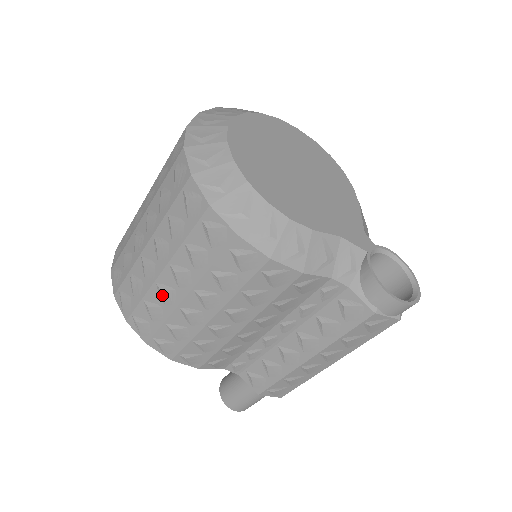
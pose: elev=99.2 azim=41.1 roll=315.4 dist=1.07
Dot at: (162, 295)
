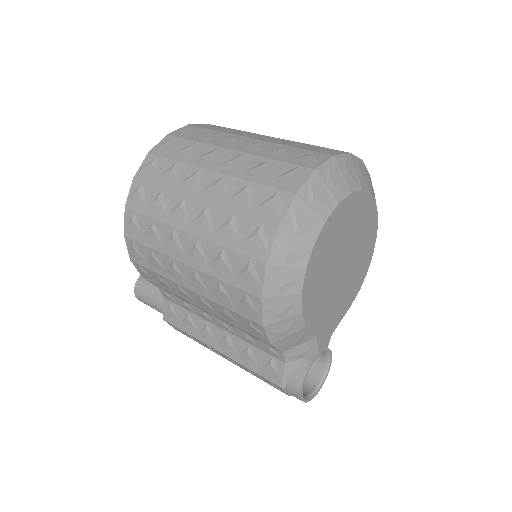
Dot at: (170, 240)
